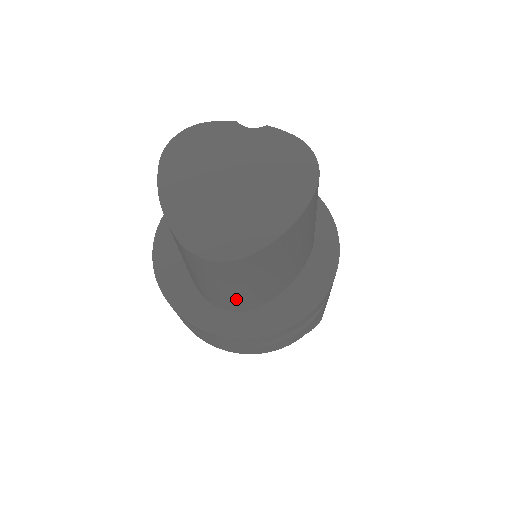
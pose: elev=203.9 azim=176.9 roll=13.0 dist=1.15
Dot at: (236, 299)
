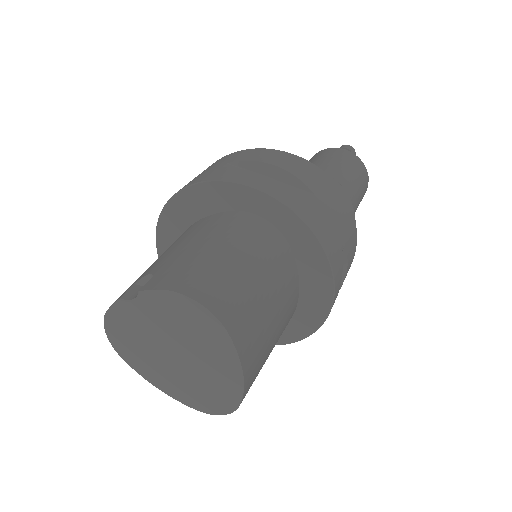
Dot at: occluded
